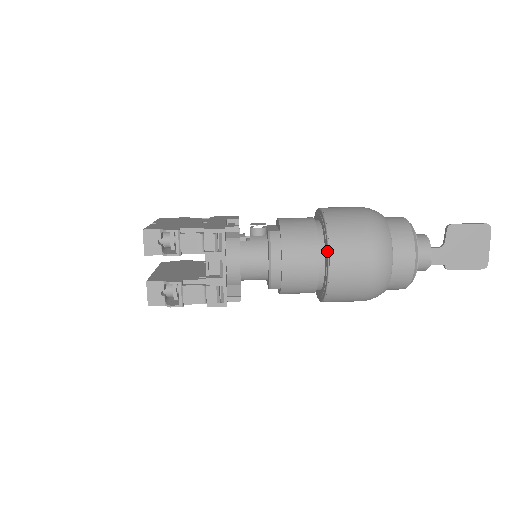
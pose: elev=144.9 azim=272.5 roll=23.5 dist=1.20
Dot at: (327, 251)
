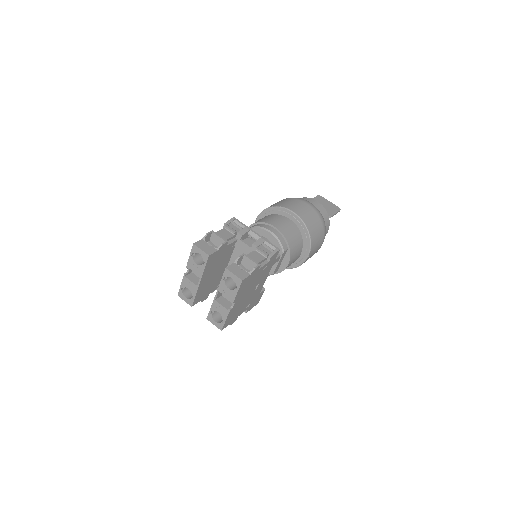
Dot at: (284, 210)
